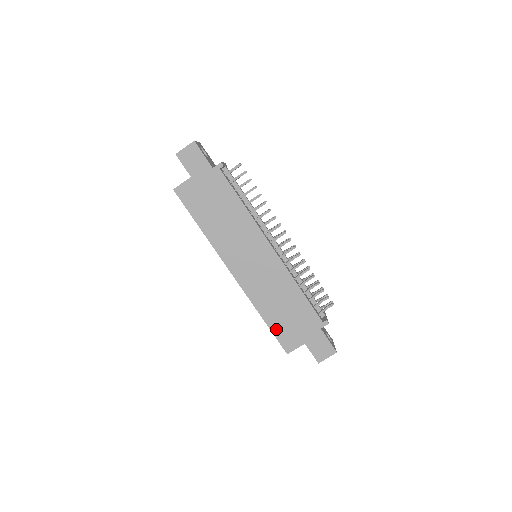
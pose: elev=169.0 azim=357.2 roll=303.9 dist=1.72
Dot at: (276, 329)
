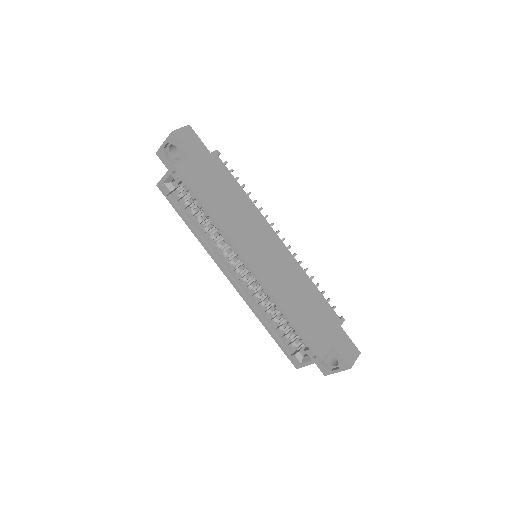
Dot at: (304, 330)
